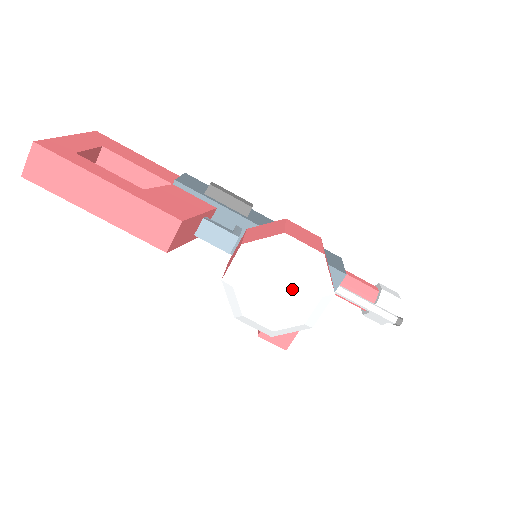
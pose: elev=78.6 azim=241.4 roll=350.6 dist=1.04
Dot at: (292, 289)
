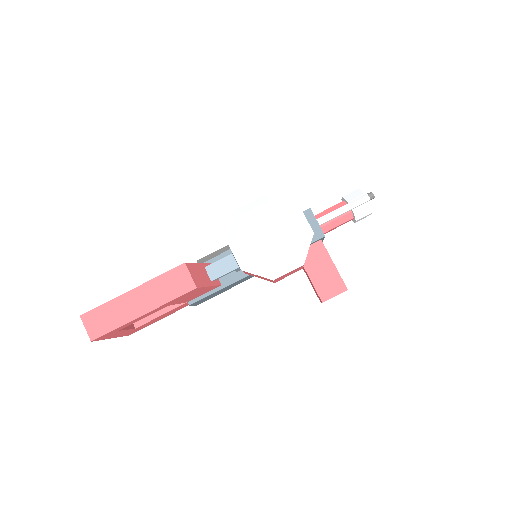
Dot at: (274, 225)
